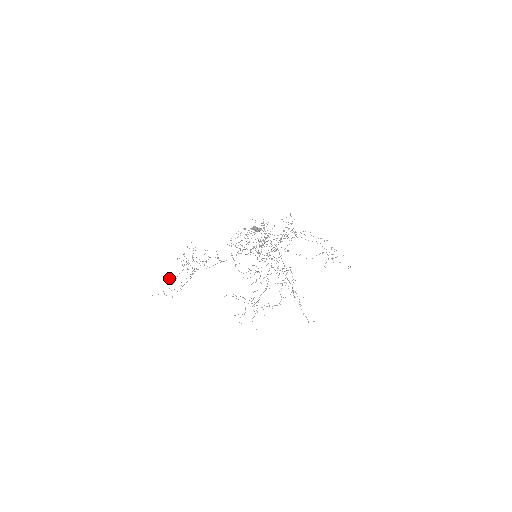
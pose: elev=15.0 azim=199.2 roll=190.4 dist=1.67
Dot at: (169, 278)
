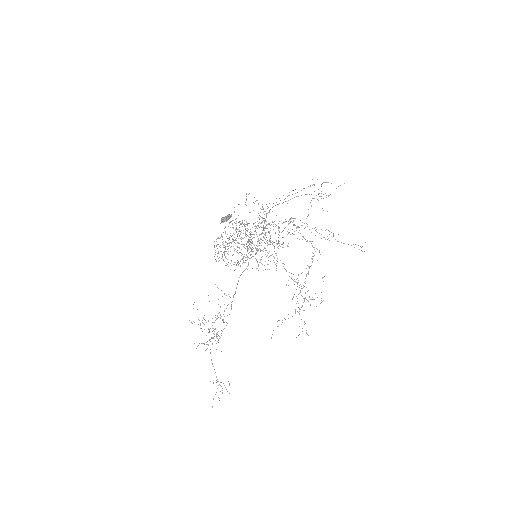
Dot at: occluded
